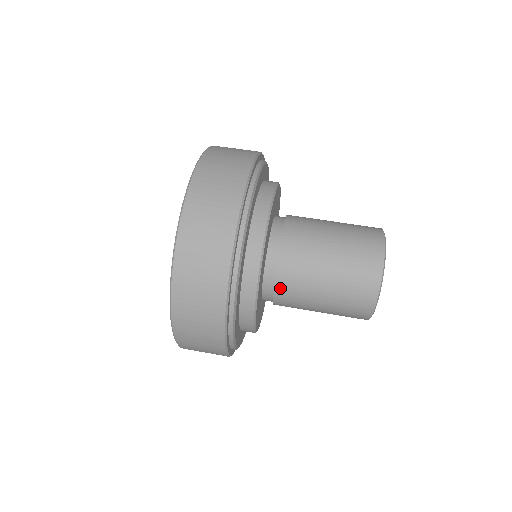
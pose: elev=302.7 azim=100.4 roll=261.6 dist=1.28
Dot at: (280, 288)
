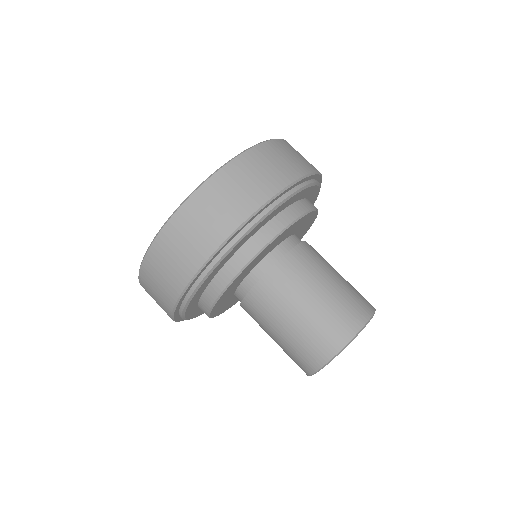
Dot at: (247, 303)
